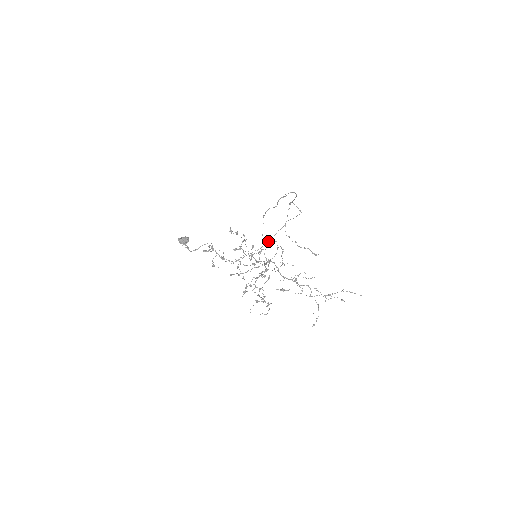
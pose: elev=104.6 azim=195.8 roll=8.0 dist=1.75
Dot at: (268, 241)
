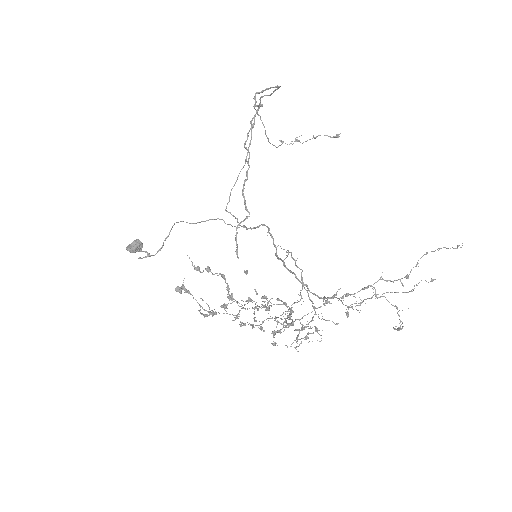
Dot at: (249, 144)
